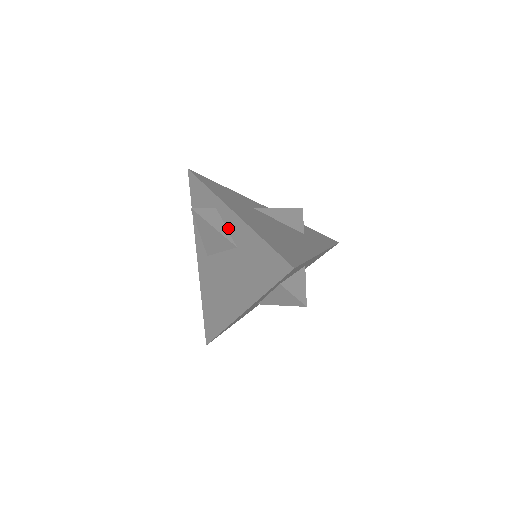
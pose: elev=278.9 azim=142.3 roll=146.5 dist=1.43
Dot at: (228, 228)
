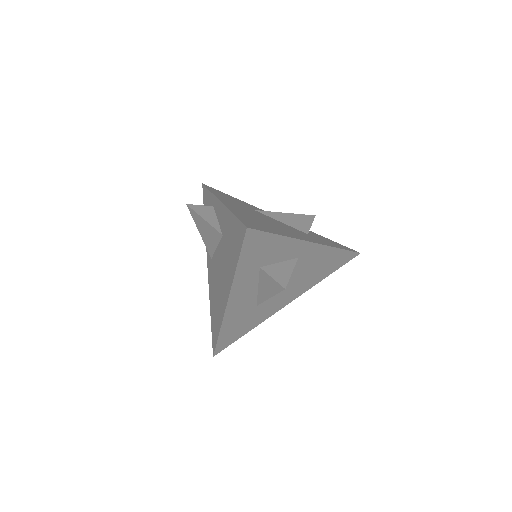
Dot at: (218, 220)
